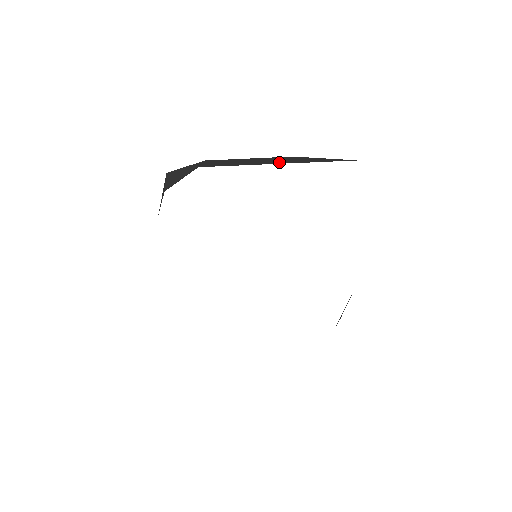
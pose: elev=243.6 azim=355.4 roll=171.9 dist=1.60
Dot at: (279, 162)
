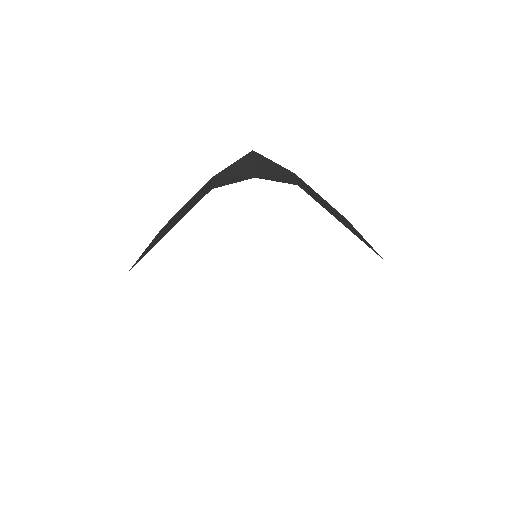
Dot at: (345, 224)
